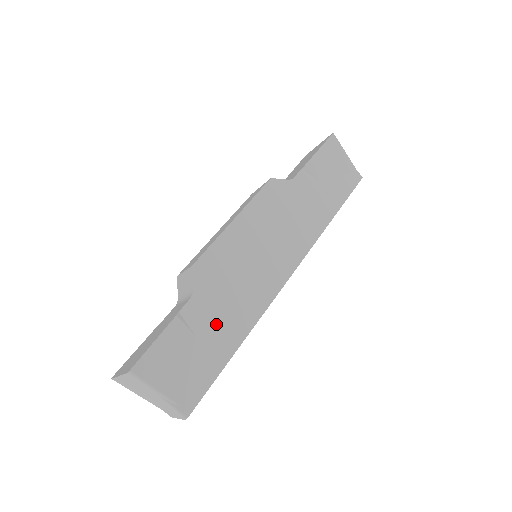
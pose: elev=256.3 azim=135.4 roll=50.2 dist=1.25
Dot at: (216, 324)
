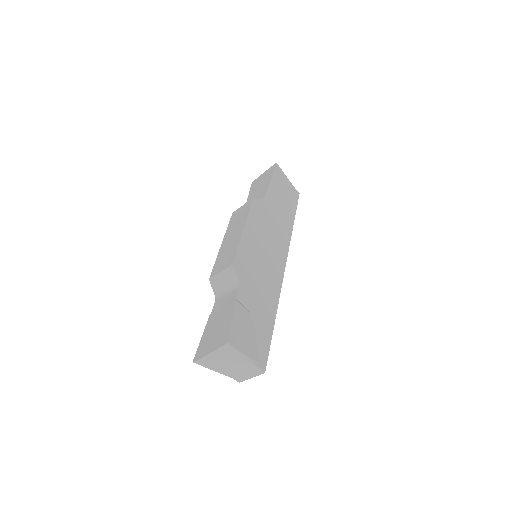
Dot at: (259, 304)
